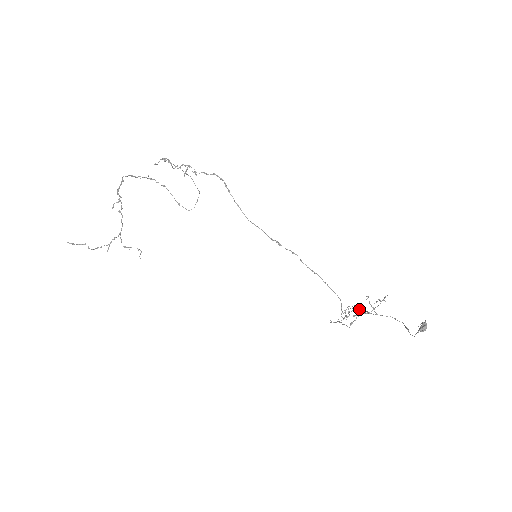
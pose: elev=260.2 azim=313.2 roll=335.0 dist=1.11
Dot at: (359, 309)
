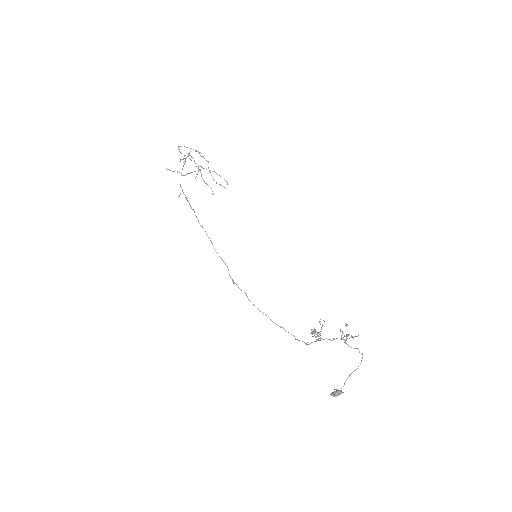
Dot at: (320, 337)
